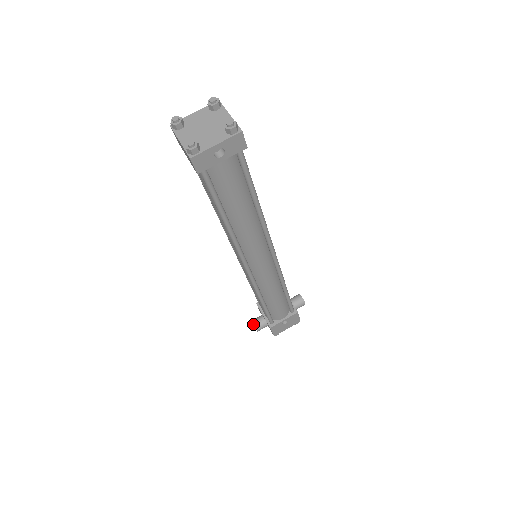
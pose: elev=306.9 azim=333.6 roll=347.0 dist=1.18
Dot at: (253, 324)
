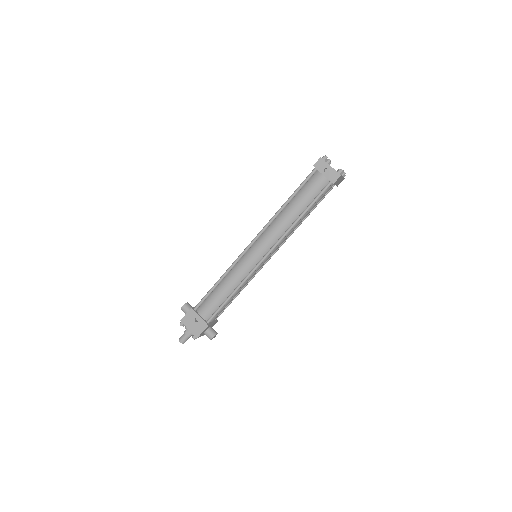
Dot at: occluded
